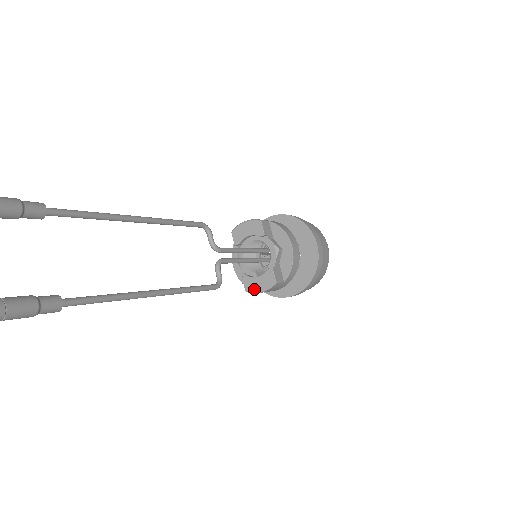
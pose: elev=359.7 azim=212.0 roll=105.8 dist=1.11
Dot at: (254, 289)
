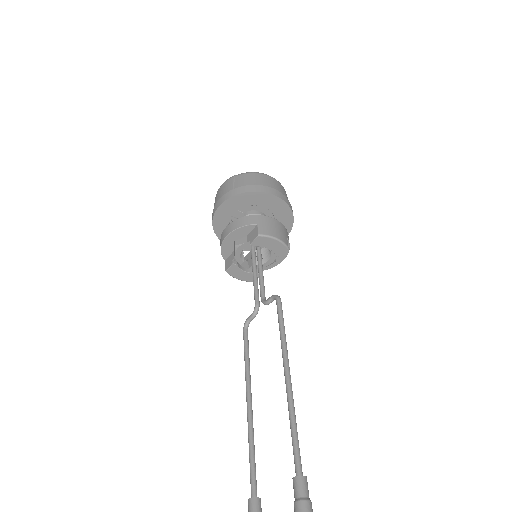
Dot at: (234, 275)
